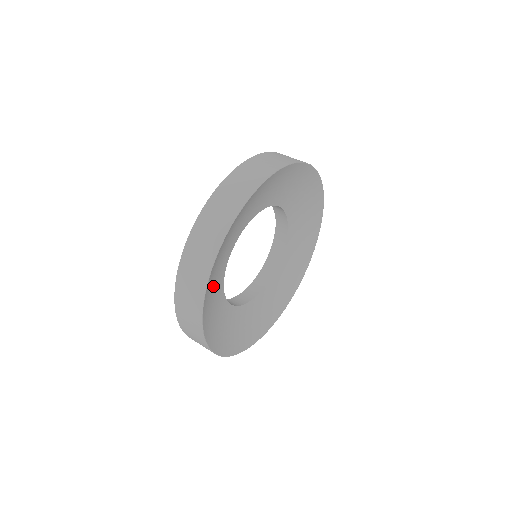
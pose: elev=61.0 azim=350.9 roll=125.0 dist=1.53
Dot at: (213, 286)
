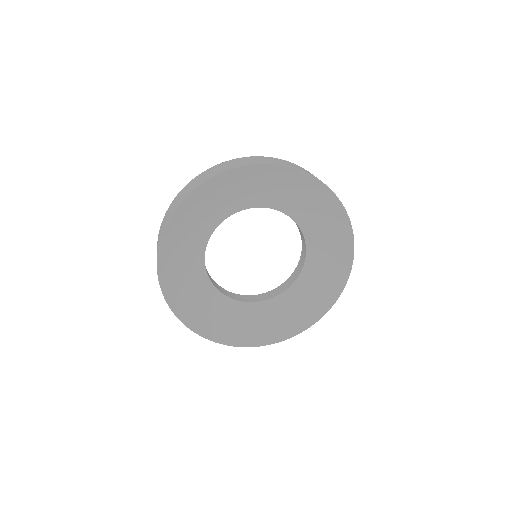
Dot at: (191, 225)
